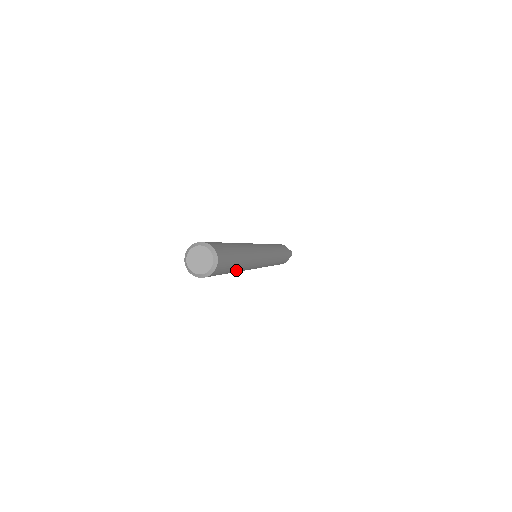
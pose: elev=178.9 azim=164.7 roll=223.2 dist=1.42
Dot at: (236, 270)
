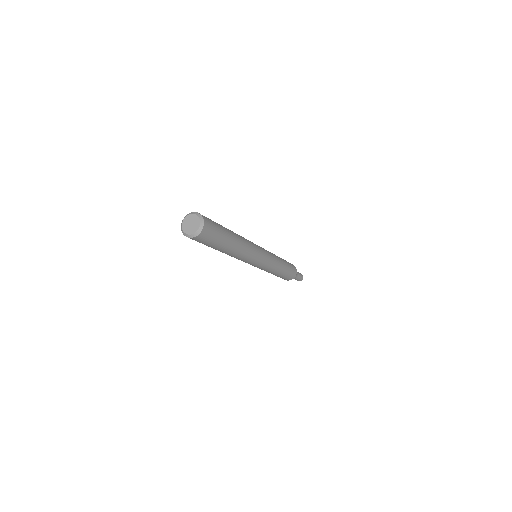
Dot at: (231, 242)
